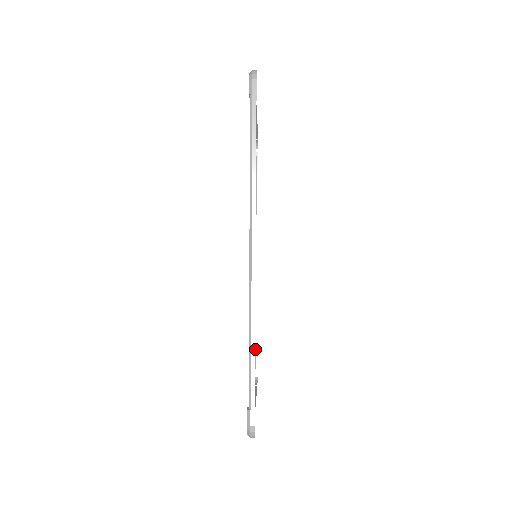
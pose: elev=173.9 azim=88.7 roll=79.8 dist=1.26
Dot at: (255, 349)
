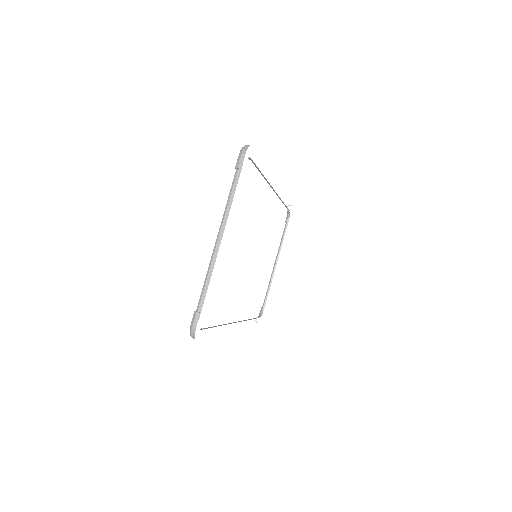
Dot at: occluded
